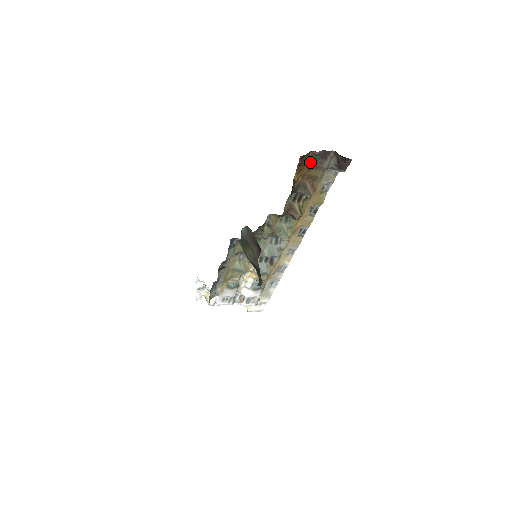
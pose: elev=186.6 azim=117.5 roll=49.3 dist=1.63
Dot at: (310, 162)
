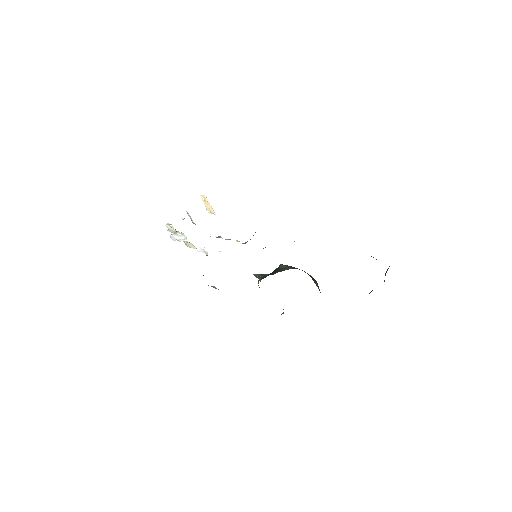
Dot at: occluded
